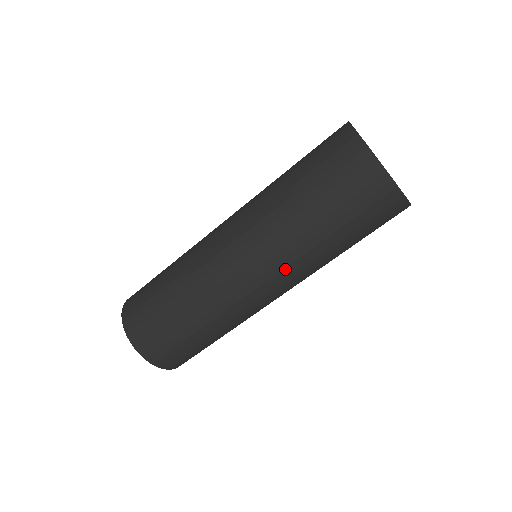
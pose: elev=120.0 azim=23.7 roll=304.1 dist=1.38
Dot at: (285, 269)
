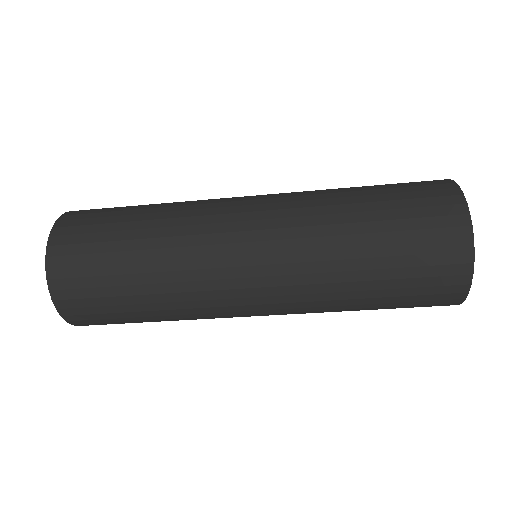
Dot at: (293, 296)
